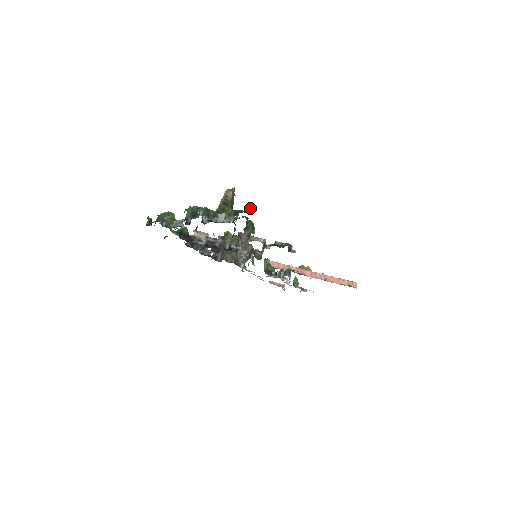
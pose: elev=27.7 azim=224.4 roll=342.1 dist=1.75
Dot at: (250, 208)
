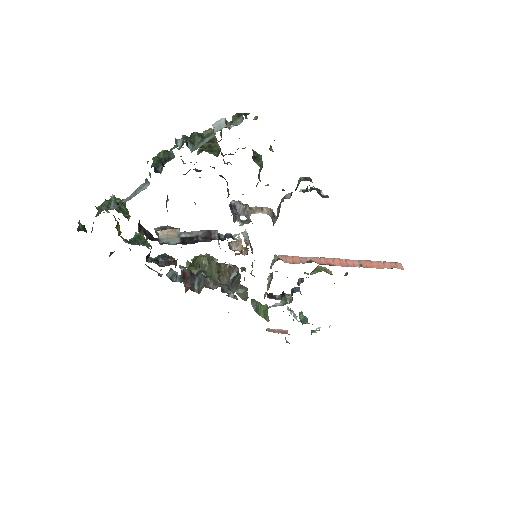
Dot at: (257, 116)
